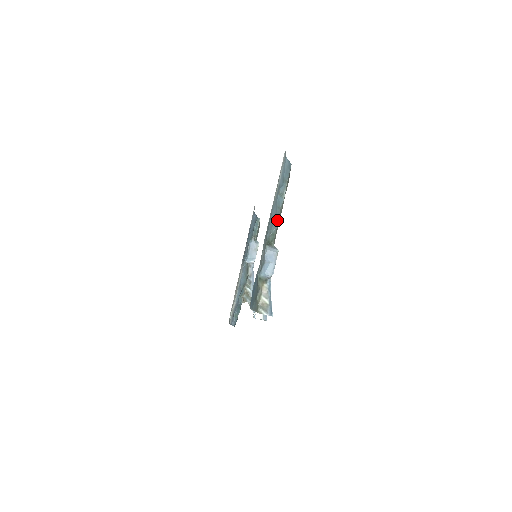
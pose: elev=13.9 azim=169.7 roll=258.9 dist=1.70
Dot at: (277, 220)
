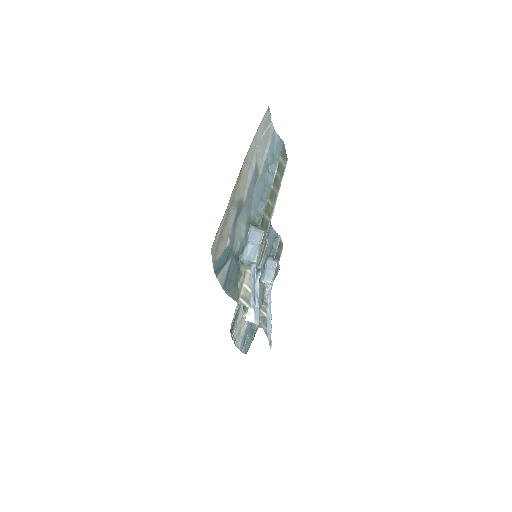
Dot at: (265, 200)
